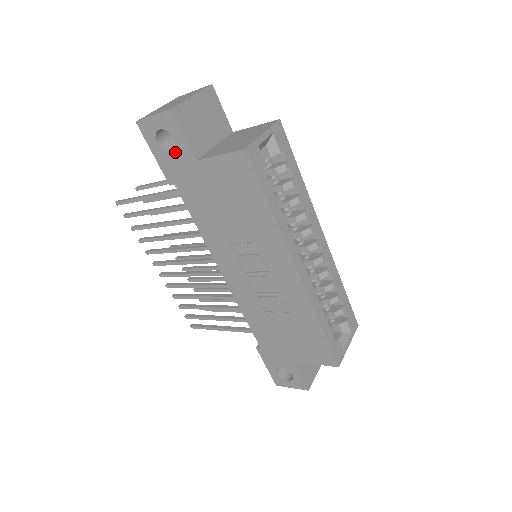
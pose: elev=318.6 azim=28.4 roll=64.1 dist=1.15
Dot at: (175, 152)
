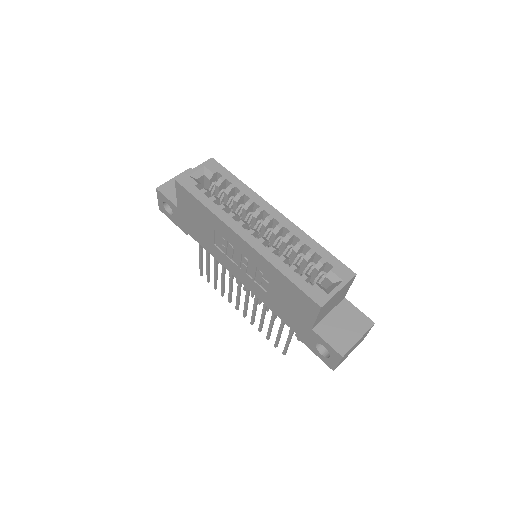
Dot at: (173, 211)
